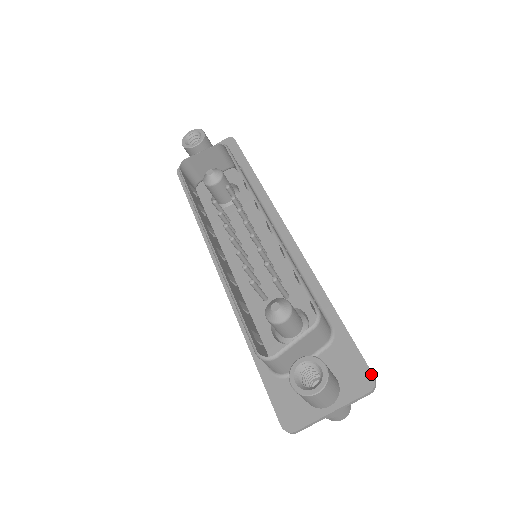
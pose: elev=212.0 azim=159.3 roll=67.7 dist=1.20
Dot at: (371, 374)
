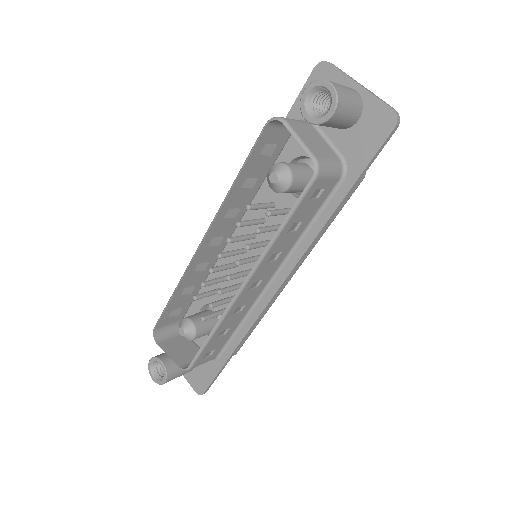
Dot at: (203, 392)
